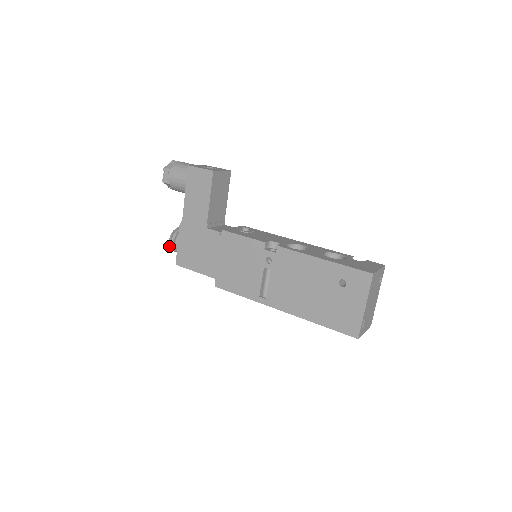
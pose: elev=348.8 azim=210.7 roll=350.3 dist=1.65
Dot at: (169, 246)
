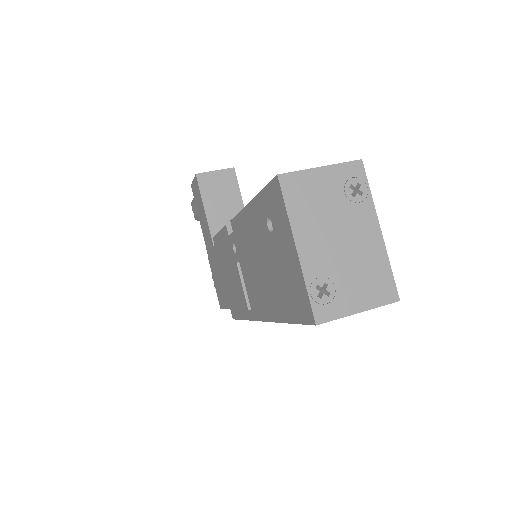
Dot at: occluded
